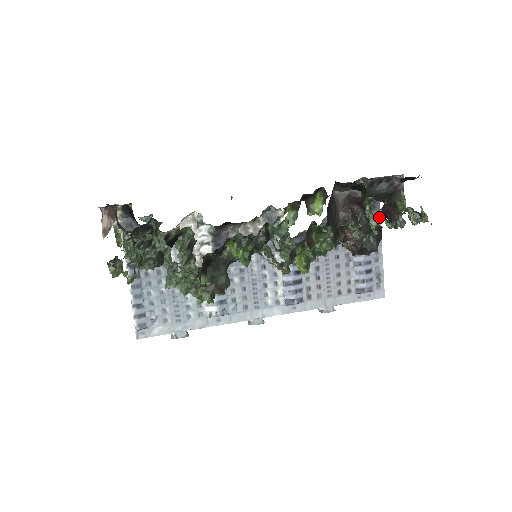
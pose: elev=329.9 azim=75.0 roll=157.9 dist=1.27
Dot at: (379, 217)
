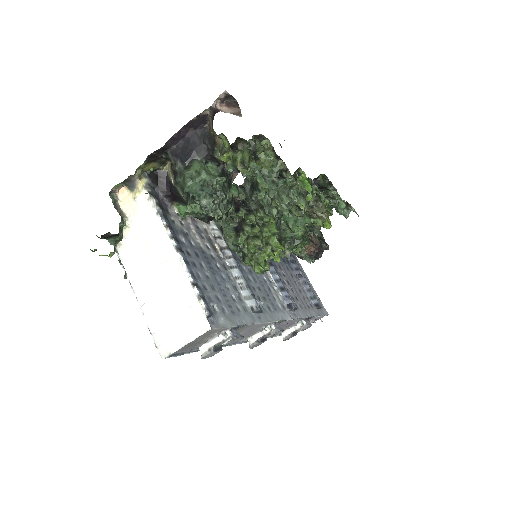
Dot at: occluded
